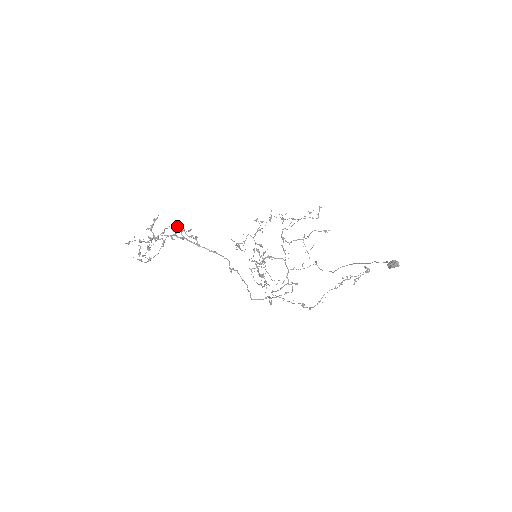
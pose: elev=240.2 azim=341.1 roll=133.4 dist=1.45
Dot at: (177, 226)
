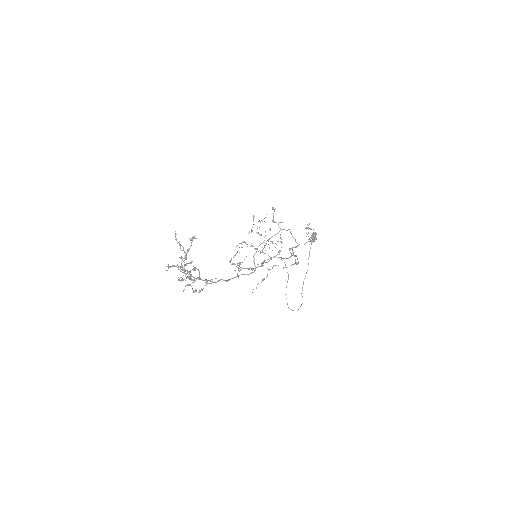
Dot at: occluded
